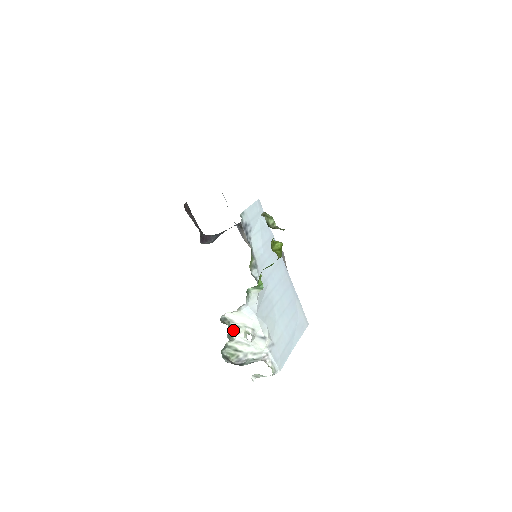
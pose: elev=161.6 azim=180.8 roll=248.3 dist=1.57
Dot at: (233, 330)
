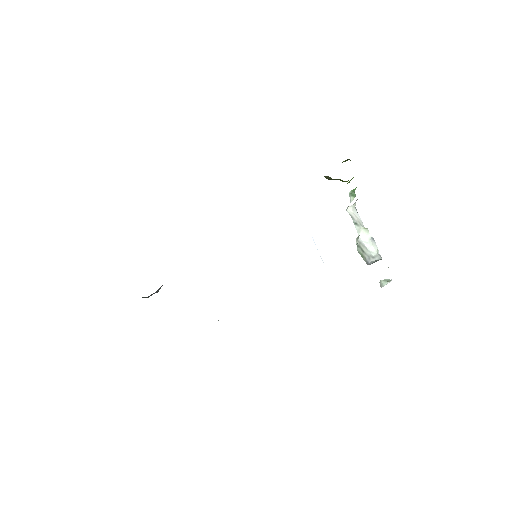
Dot at: (355, 227)
